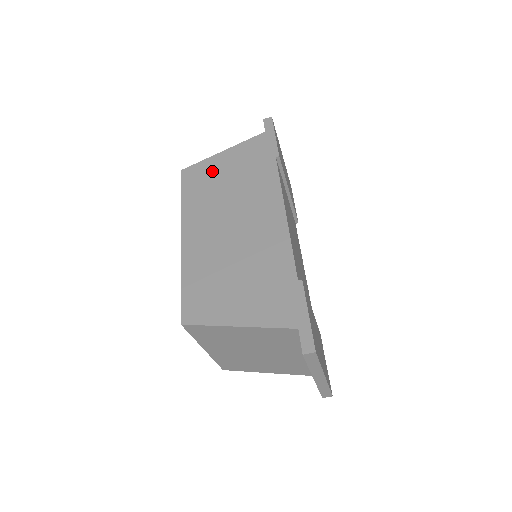
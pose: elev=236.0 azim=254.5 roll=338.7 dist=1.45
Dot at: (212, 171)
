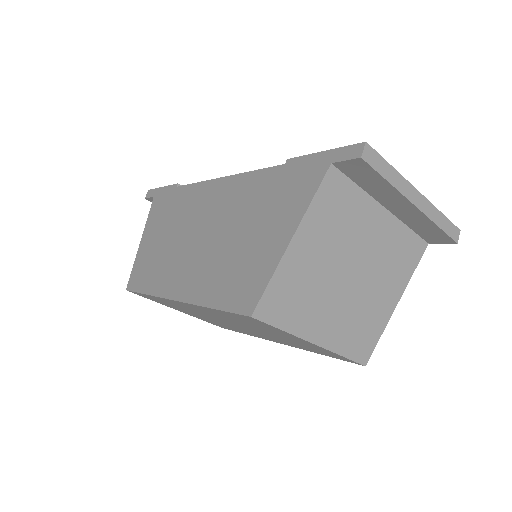
Dot at: (147, 255)
